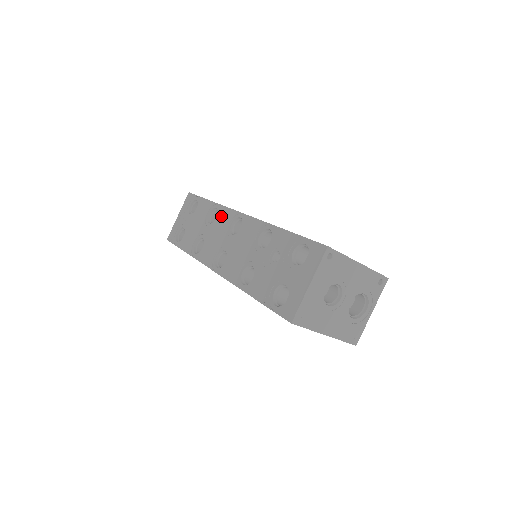
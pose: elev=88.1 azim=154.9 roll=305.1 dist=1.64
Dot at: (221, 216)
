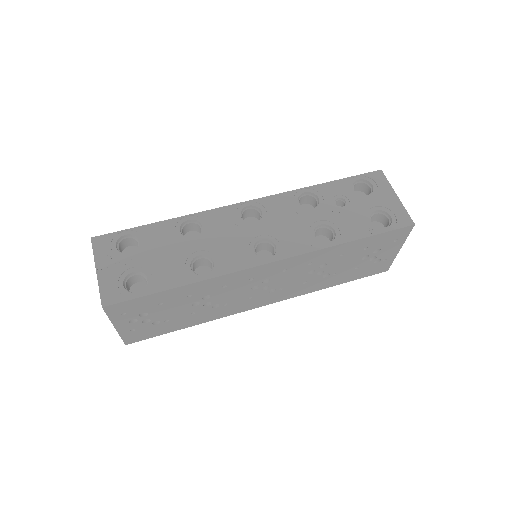
Dot at: (212, 220)
